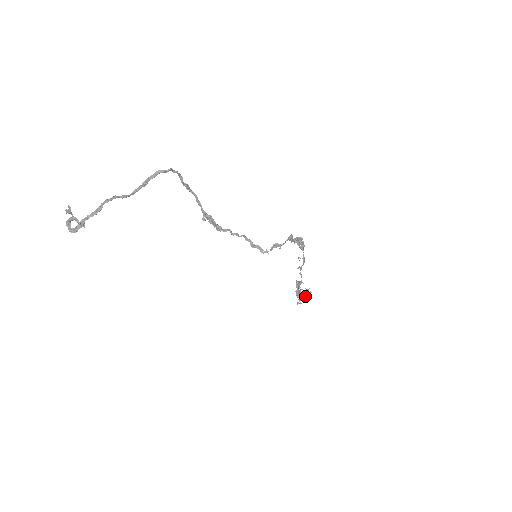
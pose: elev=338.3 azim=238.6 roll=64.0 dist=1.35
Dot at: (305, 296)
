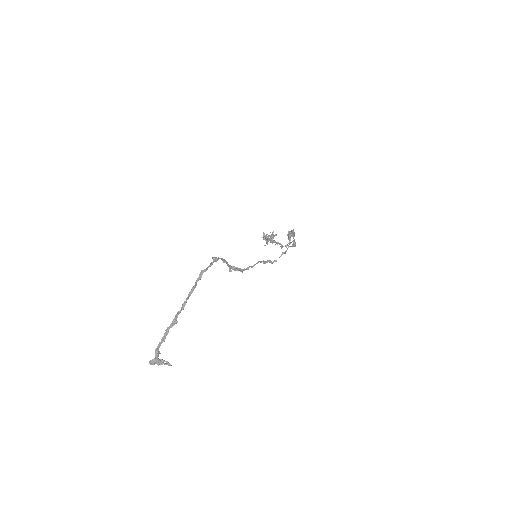
Dot at: occluded
